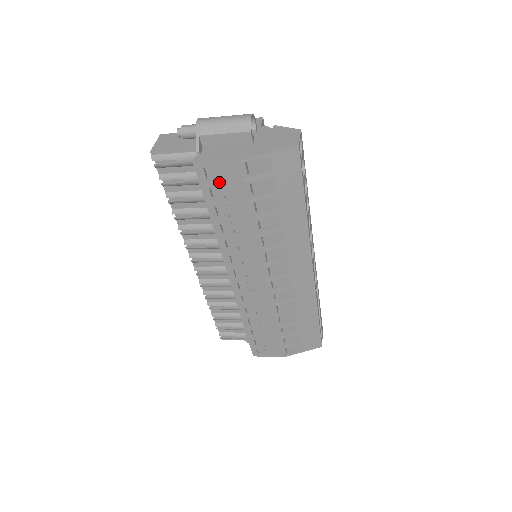
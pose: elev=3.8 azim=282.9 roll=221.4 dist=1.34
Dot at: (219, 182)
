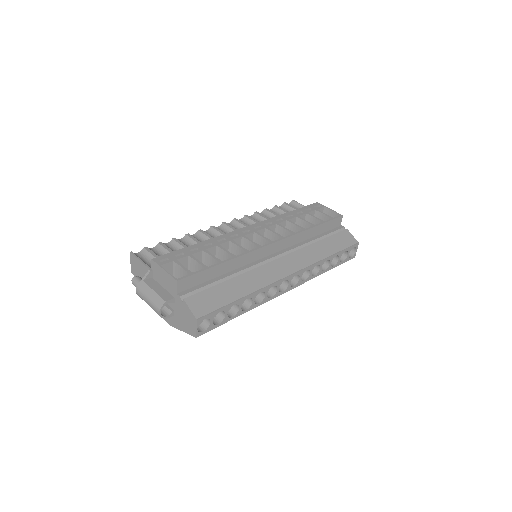
Dot at: occluded
